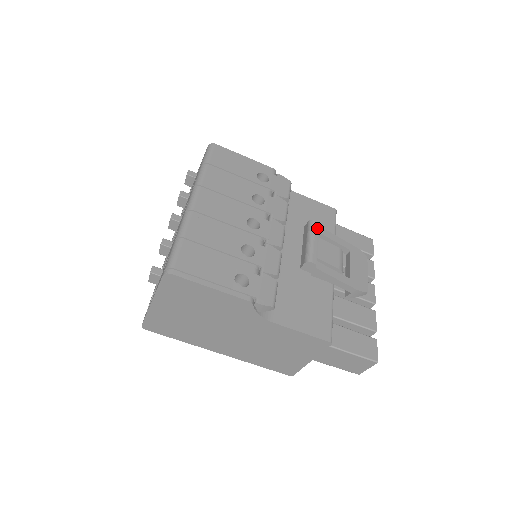
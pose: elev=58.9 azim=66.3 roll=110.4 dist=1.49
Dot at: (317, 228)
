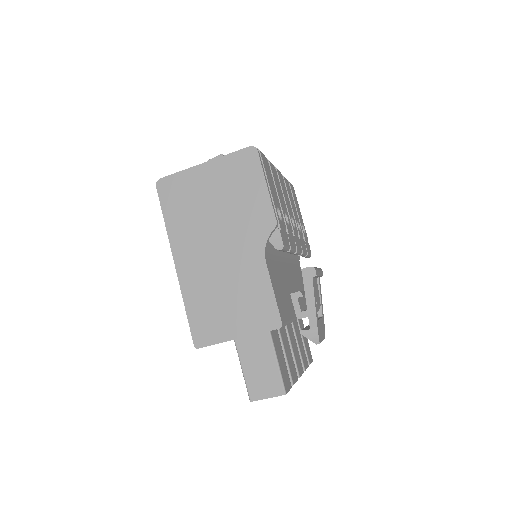
Dot at: (322, 274)
